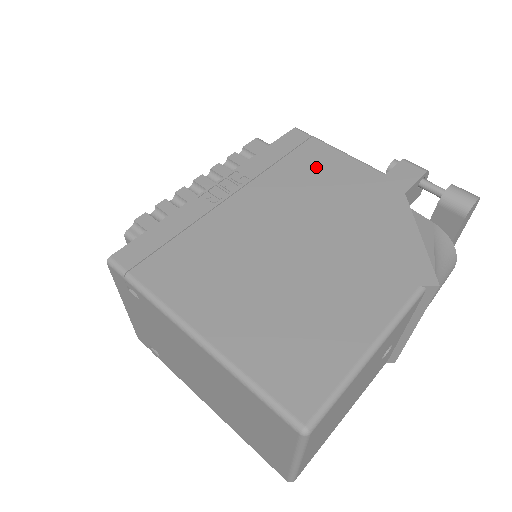
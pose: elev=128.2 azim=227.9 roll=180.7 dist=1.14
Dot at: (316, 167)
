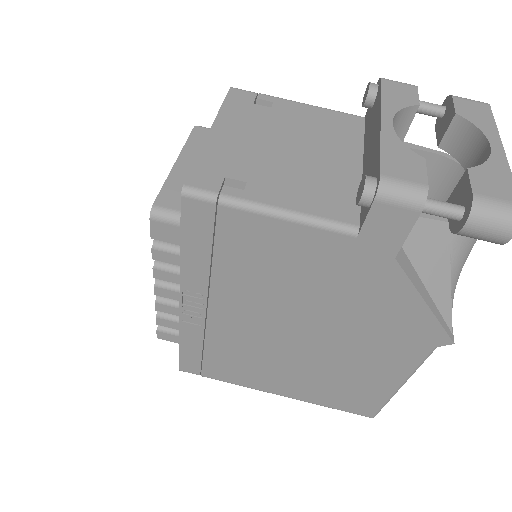
Dot at: (261, 255)
